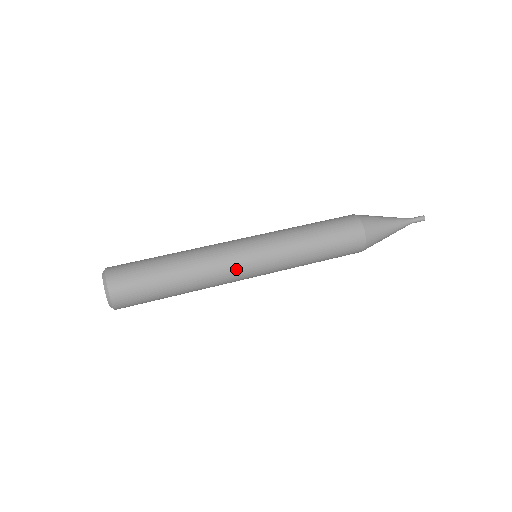
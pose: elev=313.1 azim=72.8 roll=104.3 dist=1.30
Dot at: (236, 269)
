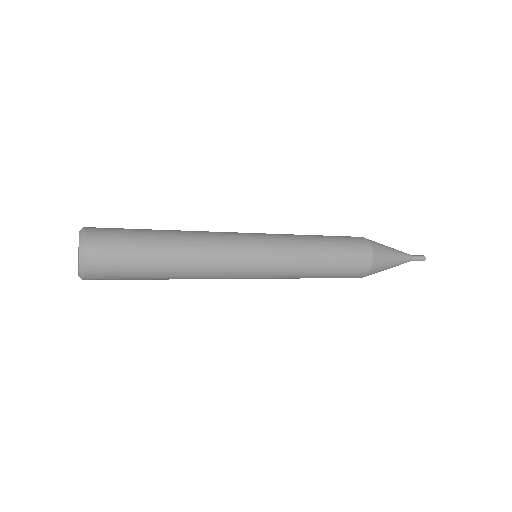
Dot at: (230, 233)
